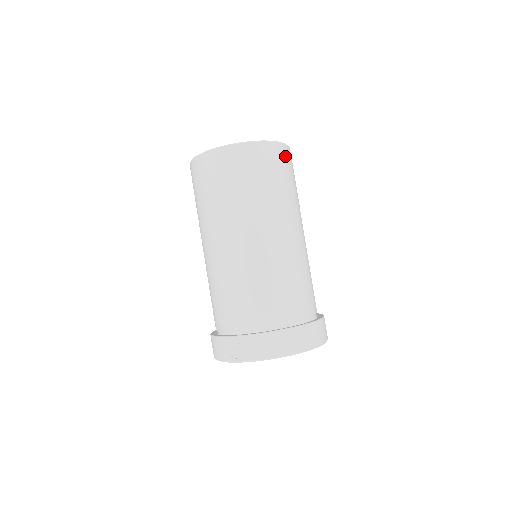
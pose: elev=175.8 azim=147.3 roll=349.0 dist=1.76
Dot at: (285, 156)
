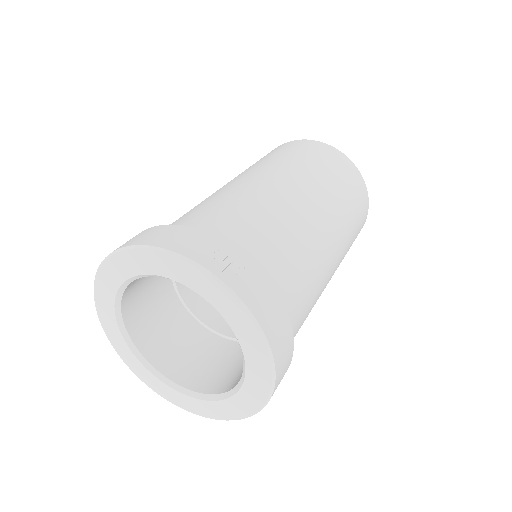
Dot at: occluded
